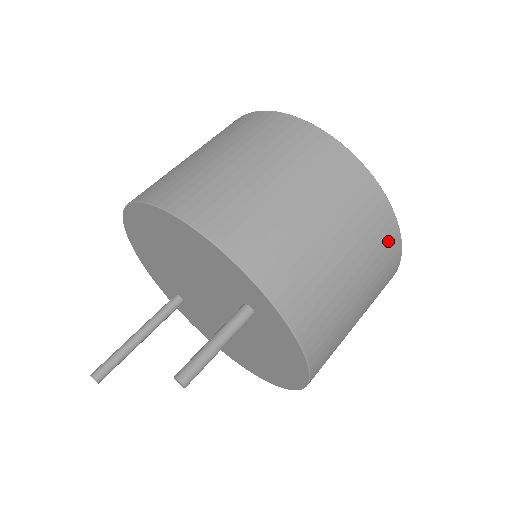
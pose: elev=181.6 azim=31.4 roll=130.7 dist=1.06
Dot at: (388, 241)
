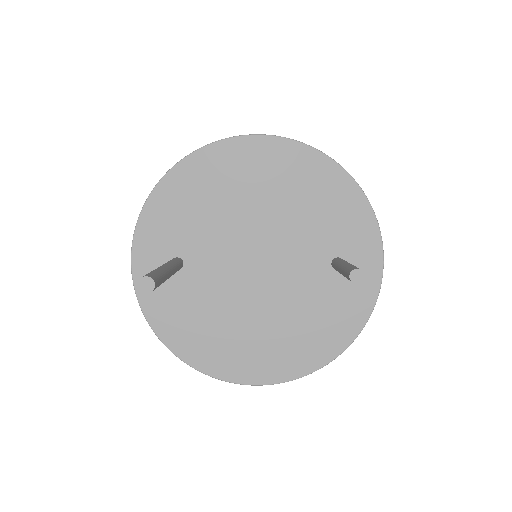
Dot at: occluded
